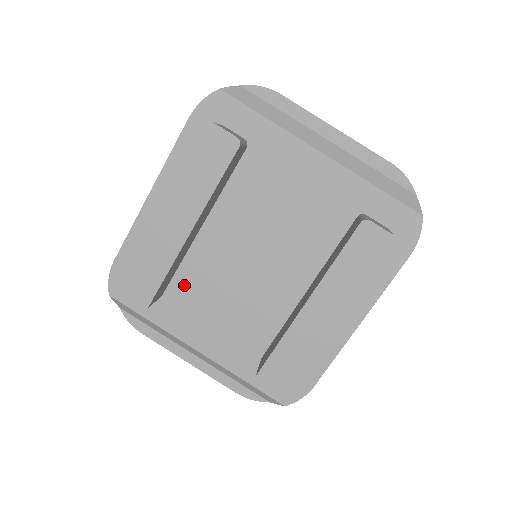
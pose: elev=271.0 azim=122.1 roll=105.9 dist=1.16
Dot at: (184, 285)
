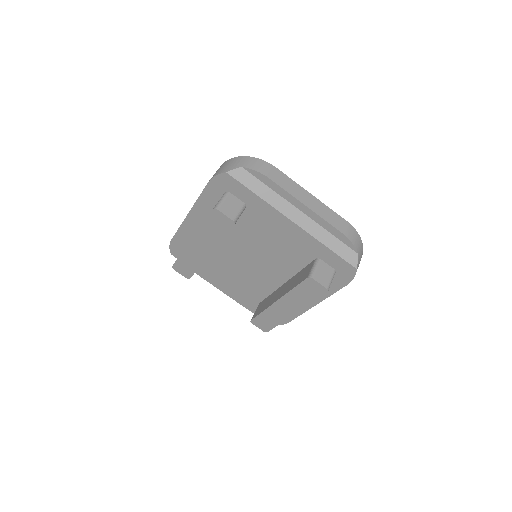
Dot at: (213, 261)
